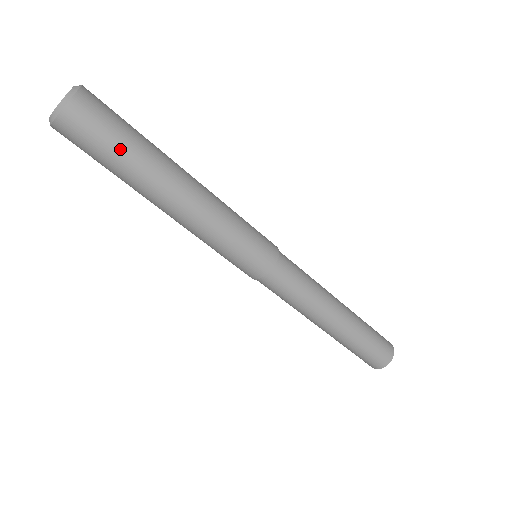
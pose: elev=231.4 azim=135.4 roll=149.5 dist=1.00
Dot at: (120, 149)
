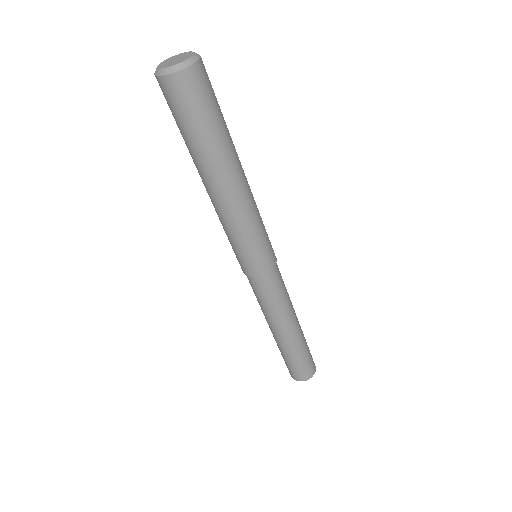
Dot at: (201, 128)
